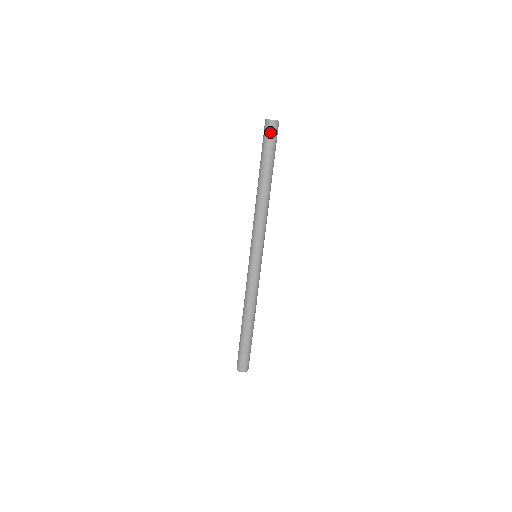
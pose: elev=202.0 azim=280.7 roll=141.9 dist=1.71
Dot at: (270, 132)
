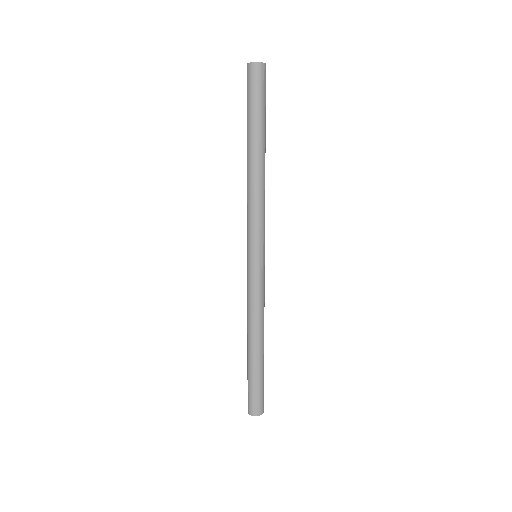
Dot at: (257, 80)
